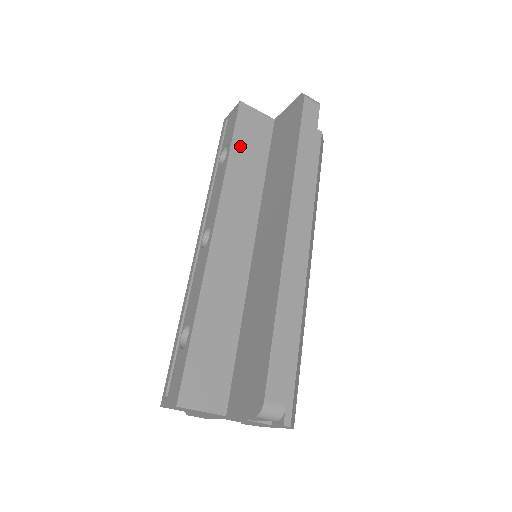
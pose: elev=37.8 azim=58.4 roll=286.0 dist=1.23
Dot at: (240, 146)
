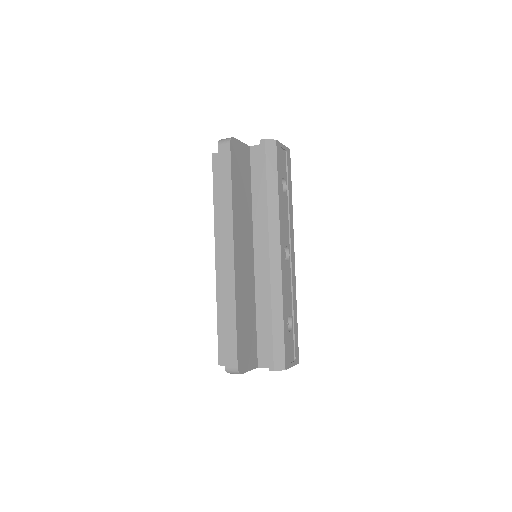
Dot at: occluded
